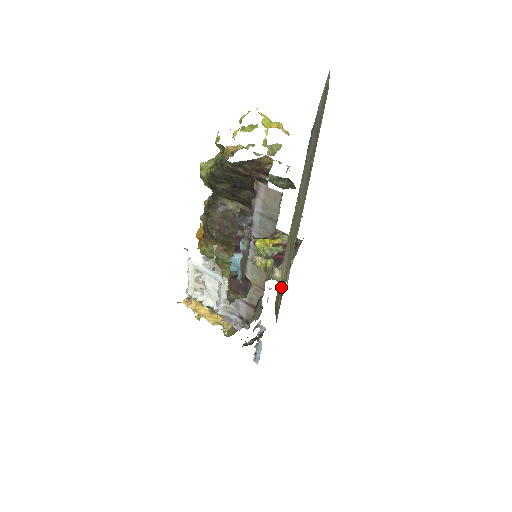
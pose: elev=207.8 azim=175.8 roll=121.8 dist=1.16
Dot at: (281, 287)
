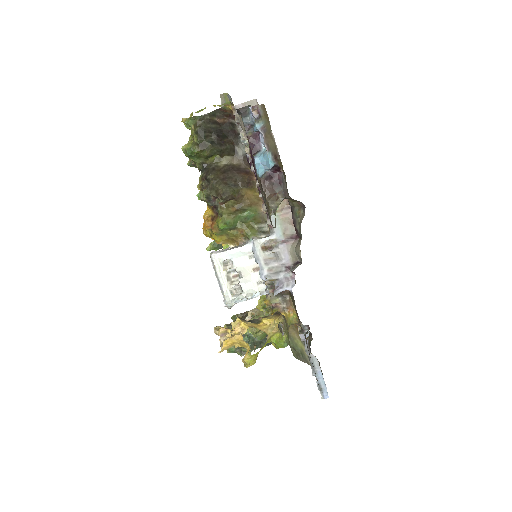
Dot at: occluded
